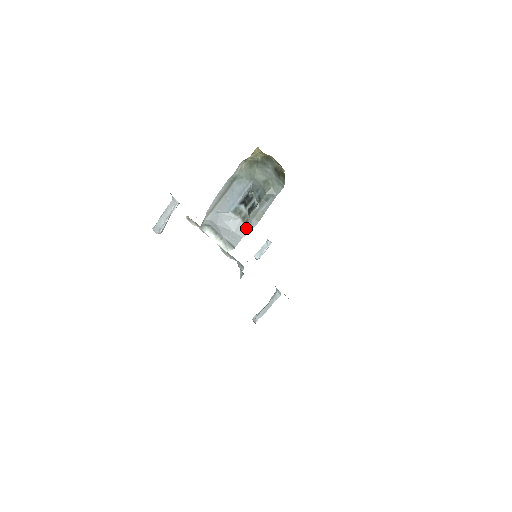
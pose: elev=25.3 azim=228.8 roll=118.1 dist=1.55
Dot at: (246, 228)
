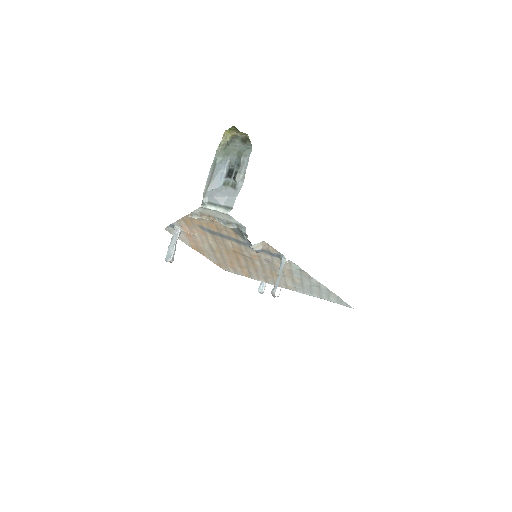
Dot at: (236, 190)
